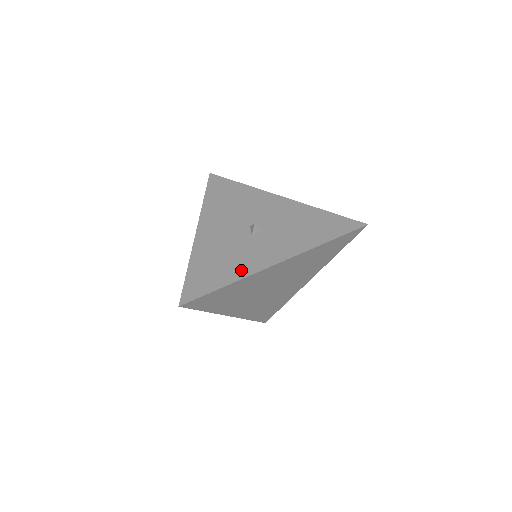
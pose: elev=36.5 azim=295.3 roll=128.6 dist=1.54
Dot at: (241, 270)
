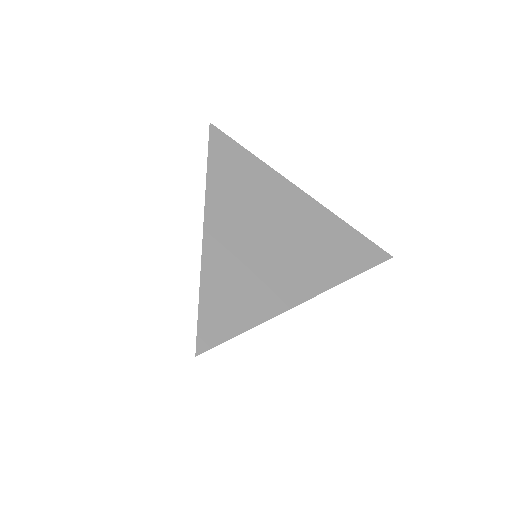
Dot at: occluded
